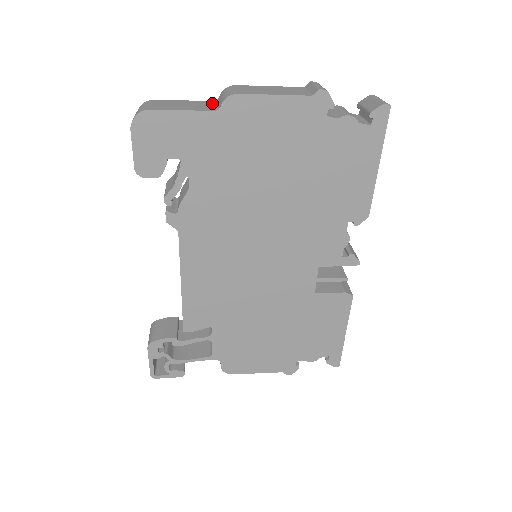
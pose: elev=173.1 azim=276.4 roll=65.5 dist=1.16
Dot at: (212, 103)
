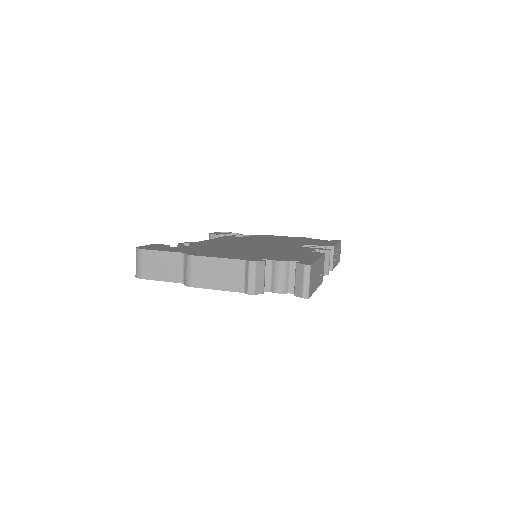
Dot at: (181, 260)
